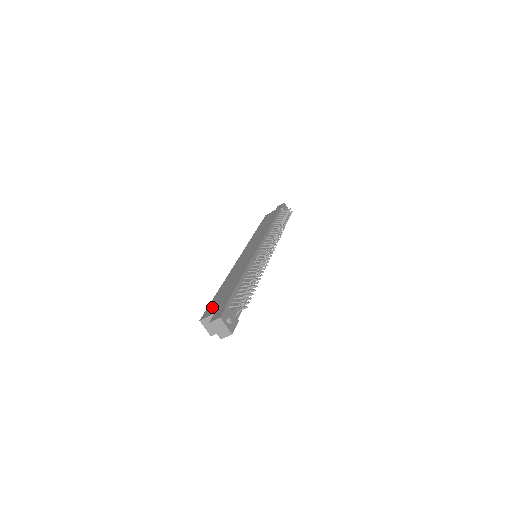
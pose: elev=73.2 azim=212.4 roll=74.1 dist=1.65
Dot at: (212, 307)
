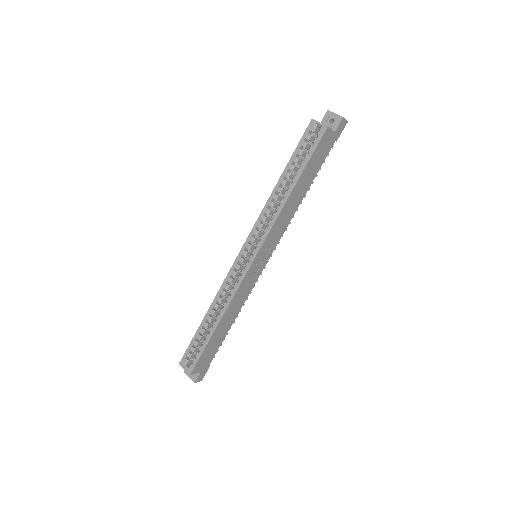
Dot at: occluded
